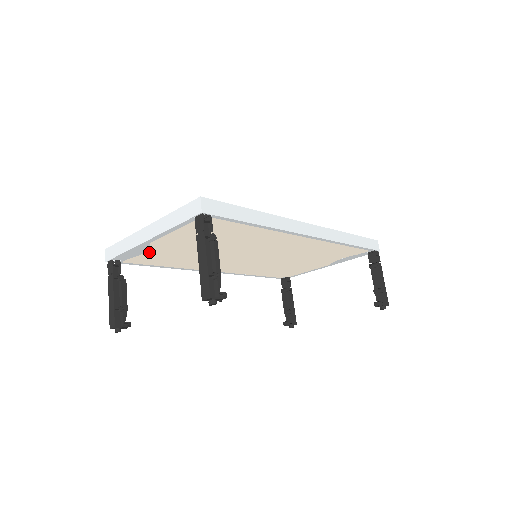
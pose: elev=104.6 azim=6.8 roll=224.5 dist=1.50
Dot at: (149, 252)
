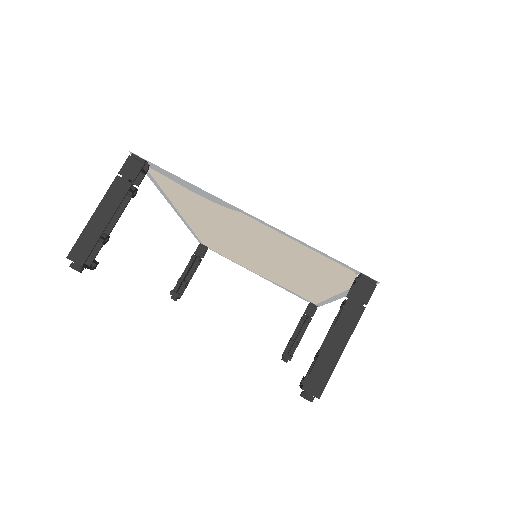
Dot at: (206, 199)
